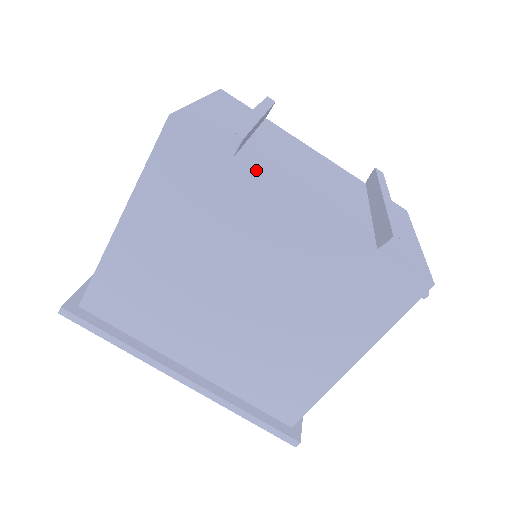
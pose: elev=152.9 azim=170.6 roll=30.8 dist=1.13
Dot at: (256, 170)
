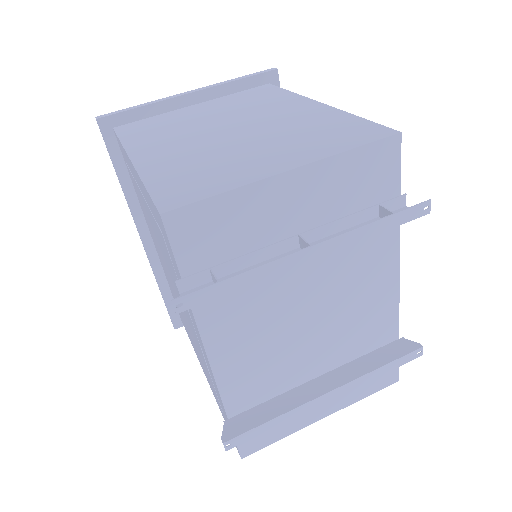
Dot at: (193, 314)
